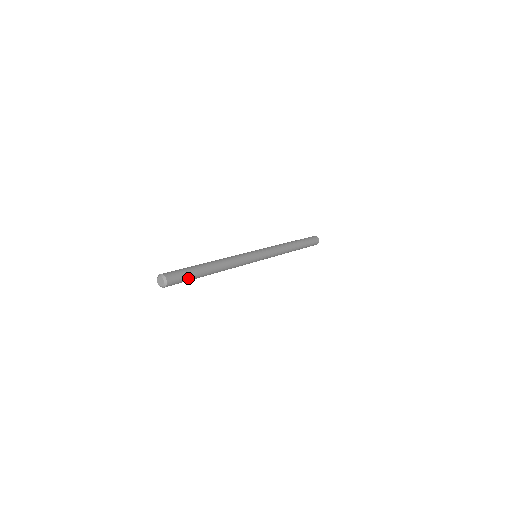
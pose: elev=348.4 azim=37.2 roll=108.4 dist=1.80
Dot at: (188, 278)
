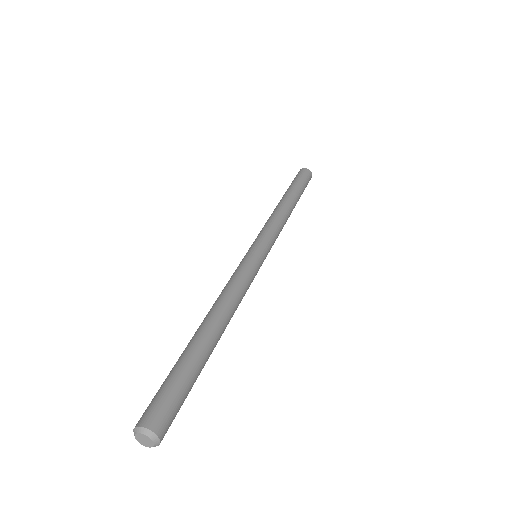
Dot at: (188, 392)
